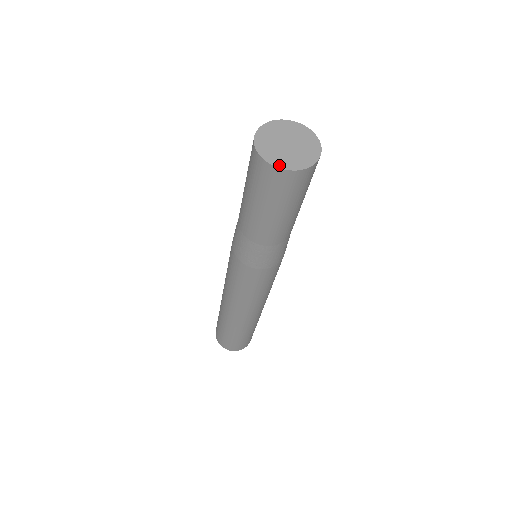
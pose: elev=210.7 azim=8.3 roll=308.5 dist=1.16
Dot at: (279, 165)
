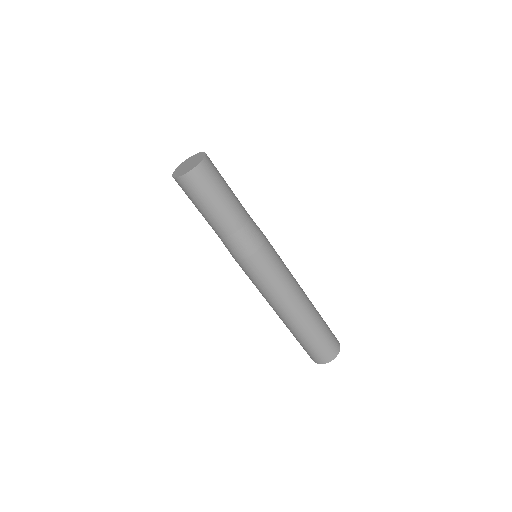
Dot at: (189, 171)
